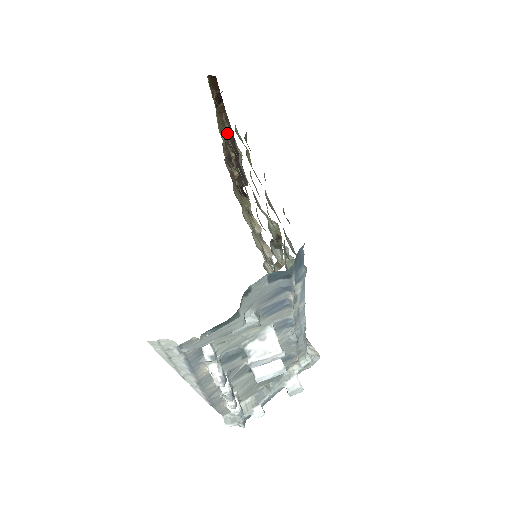
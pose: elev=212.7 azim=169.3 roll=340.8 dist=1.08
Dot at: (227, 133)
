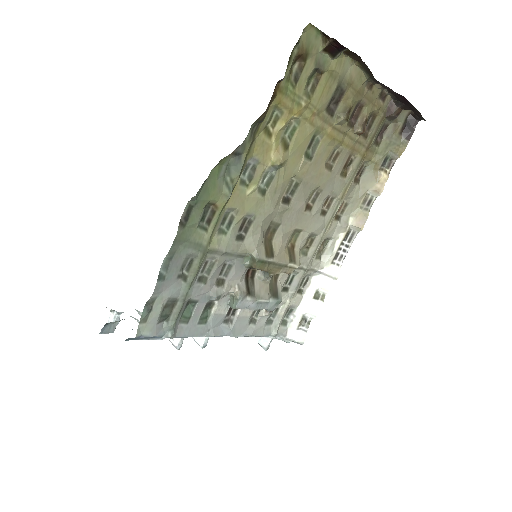
Dot at: (297, 117)
